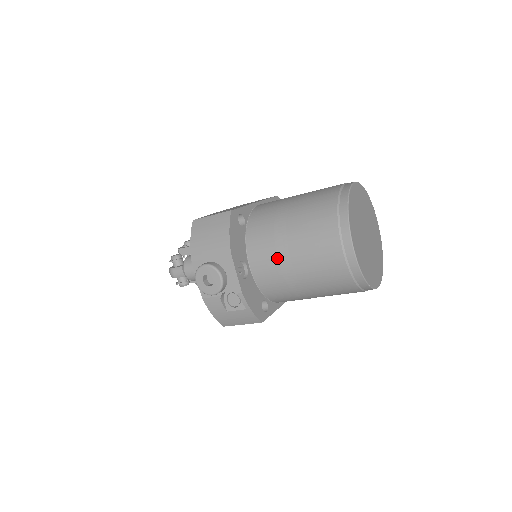
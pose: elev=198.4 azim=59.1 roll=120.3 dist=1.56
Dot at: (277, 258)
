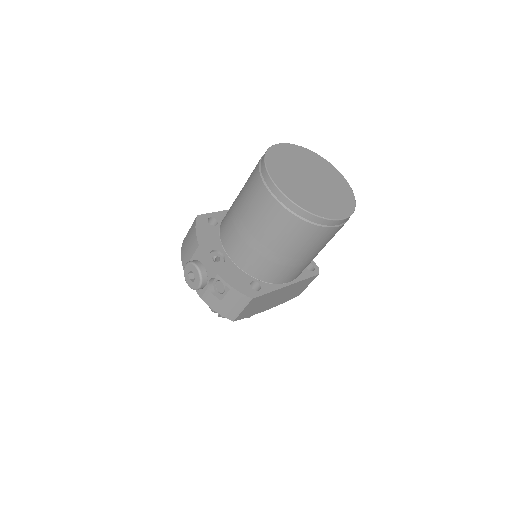
Dot at: (238, 233)
